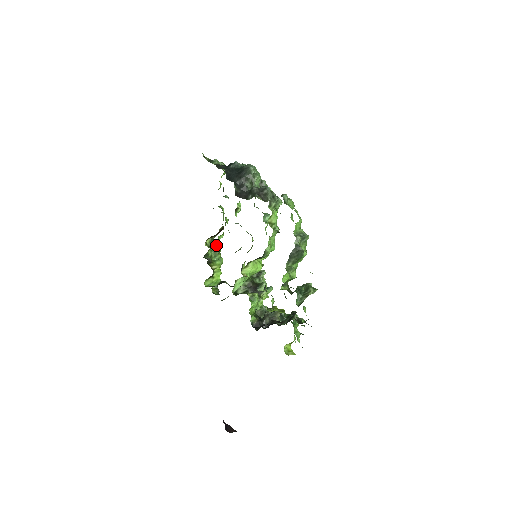
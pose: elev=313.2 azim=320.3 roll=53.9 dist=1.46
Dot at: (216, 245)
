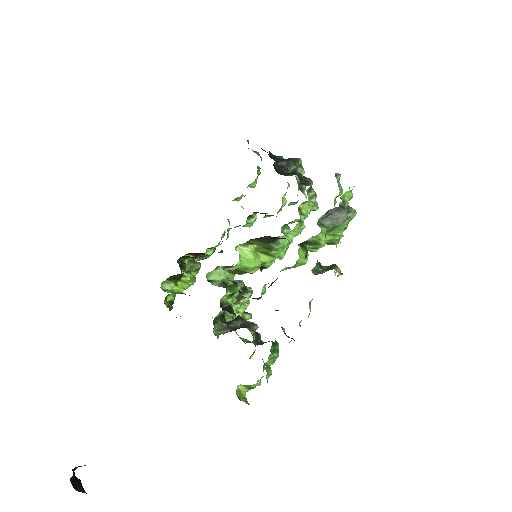
Dot at: occluded
